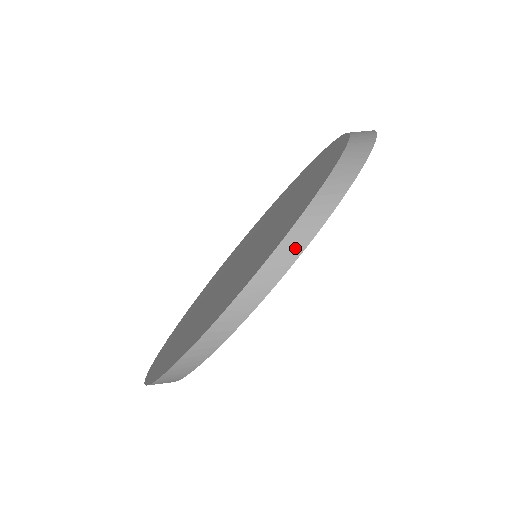
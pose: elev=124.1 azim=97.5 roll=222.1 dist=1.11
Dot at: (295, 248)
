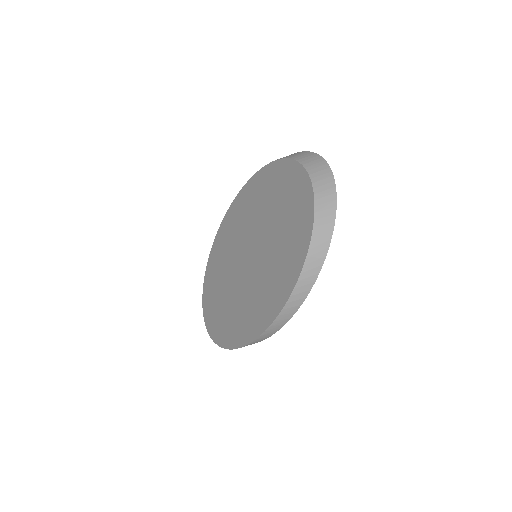
Dot at: (286, 318)
